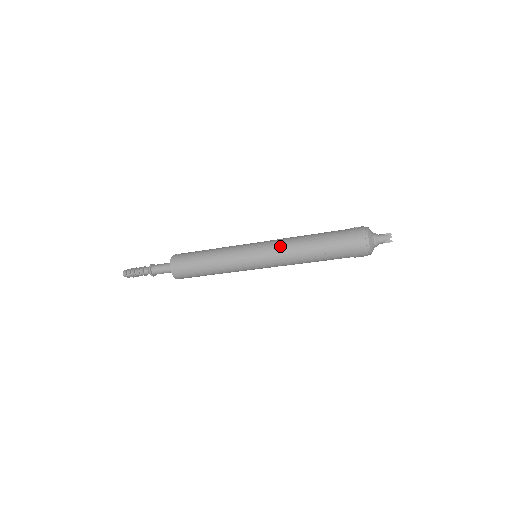
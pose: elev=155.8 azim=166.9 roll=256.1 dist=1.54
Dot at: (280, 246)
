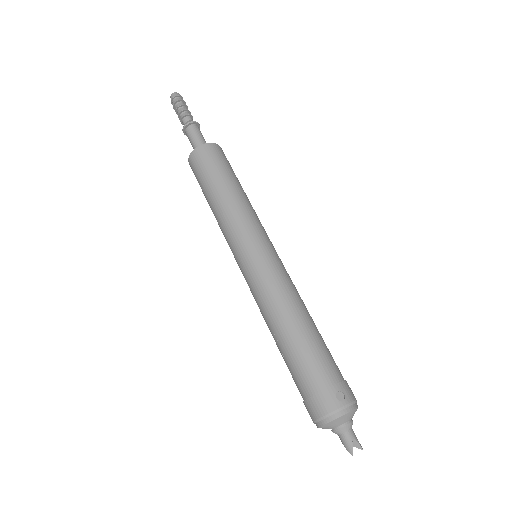
Dot at: (268, 290)
